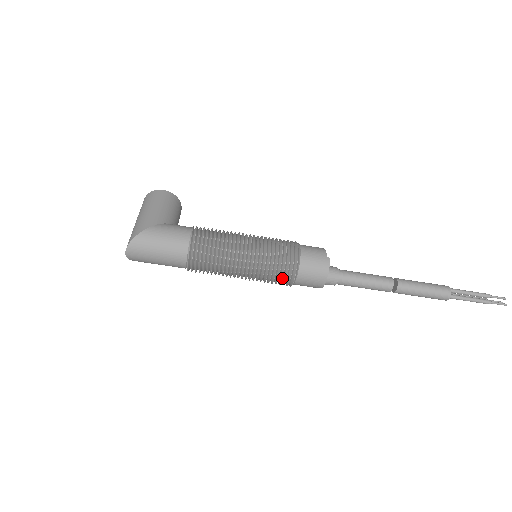
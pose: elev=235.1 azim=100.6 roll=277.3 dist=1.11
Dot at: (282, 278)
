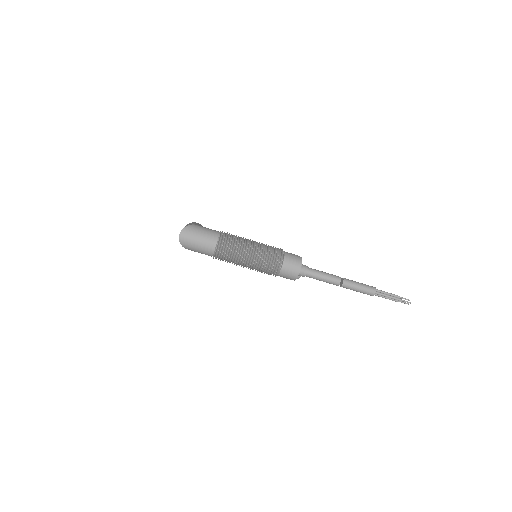
Dot at: (274, 263)
